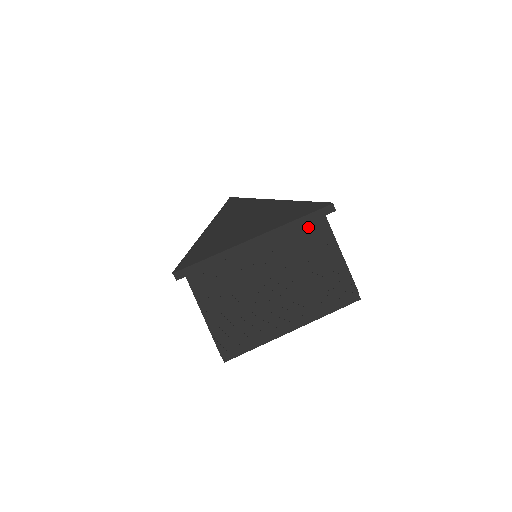
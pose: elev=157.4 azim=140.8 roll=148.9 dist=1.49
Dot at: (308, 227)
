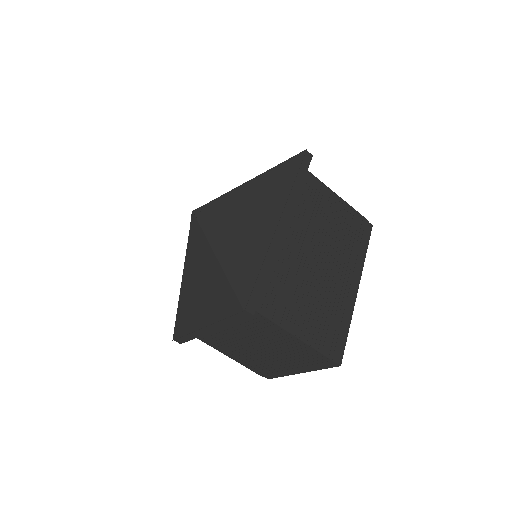
Dot at: occluded
